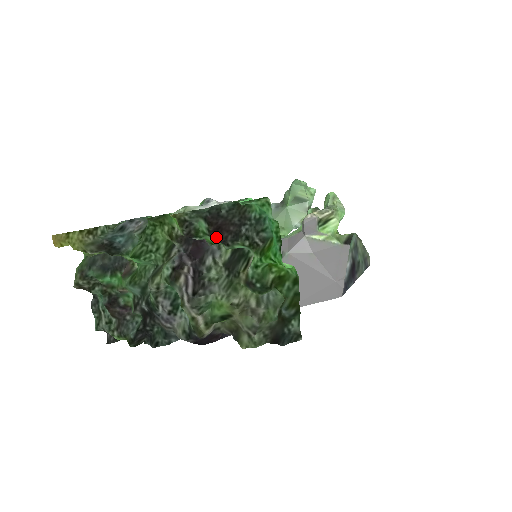
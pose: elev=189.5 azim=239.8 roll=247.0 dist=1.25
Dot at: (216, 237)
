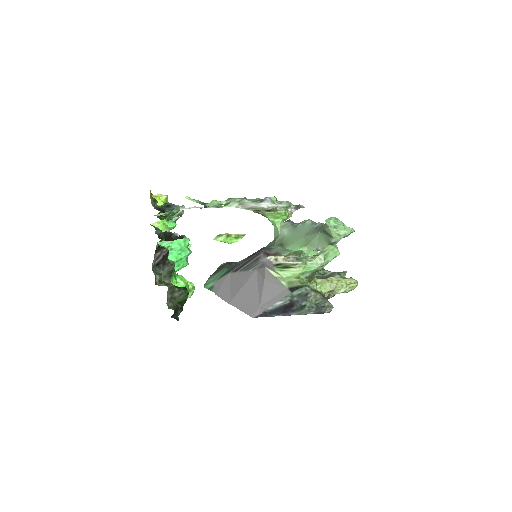
Dot at: occluded
